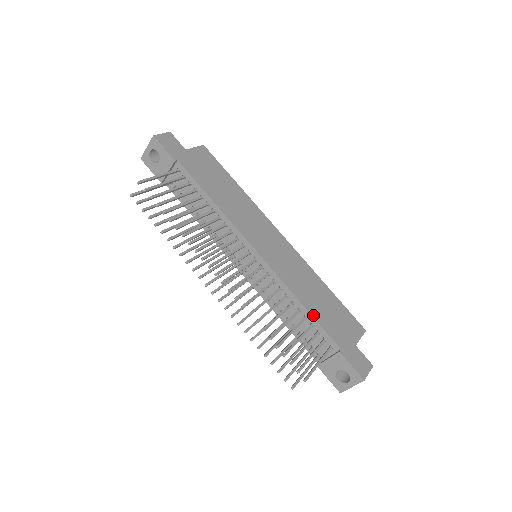
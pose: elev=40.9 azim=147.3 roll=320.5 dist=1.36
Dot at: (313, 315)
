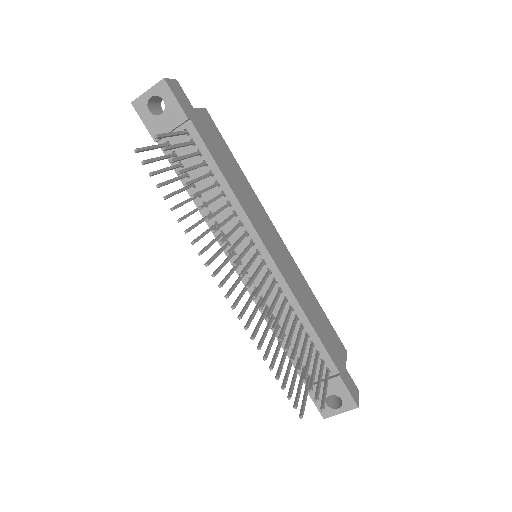
Dot at: (317, 333)
